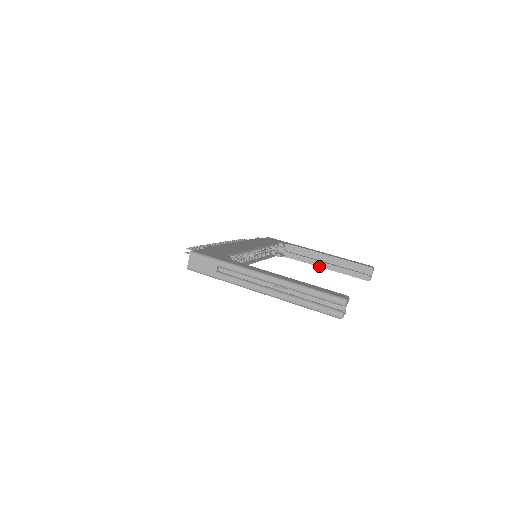
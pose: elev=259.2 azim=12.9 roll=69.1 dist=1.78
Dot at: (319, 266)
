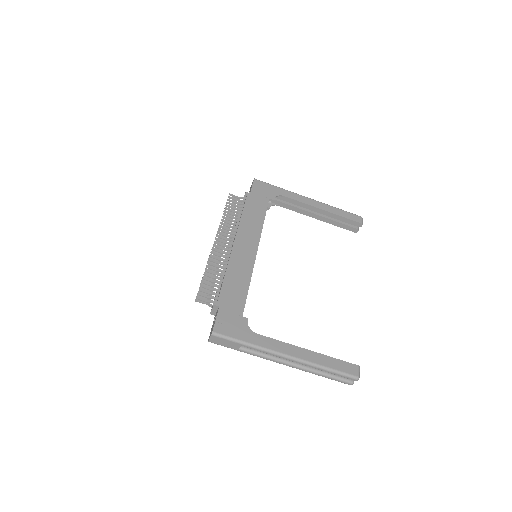
Dot at: occluded
